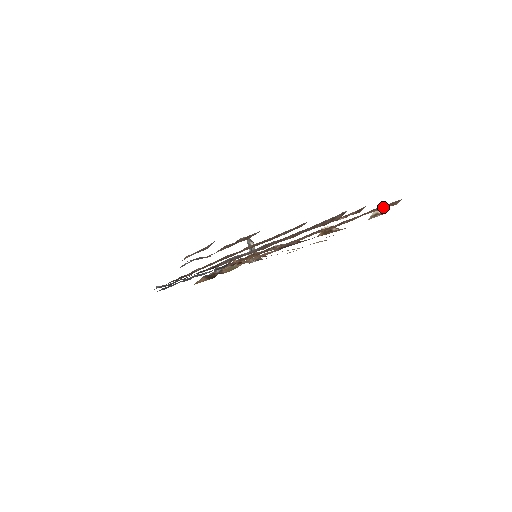
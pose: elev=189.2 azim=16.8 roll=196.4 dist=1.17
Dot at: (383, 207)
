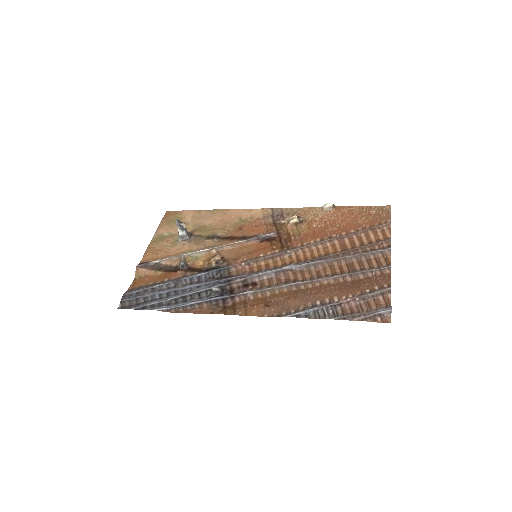
Dot at: (380, 228)
